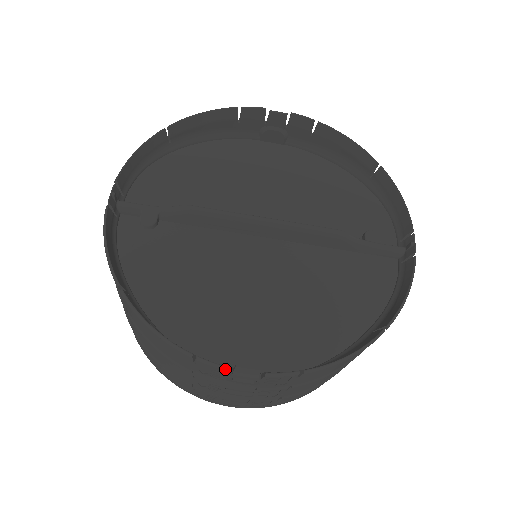
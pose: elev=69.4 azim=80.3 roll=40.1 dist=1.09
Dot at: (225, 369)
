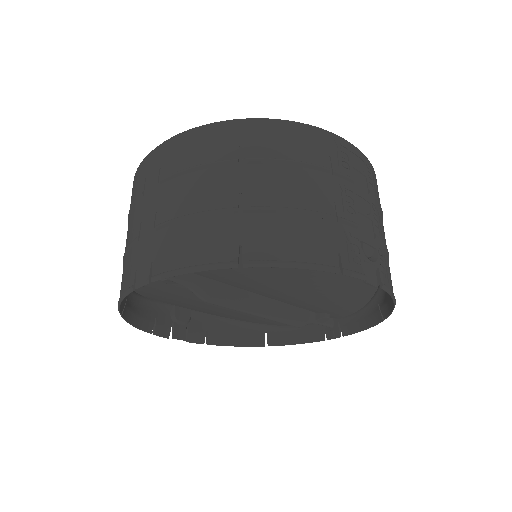
Dot at: (166, 337)
